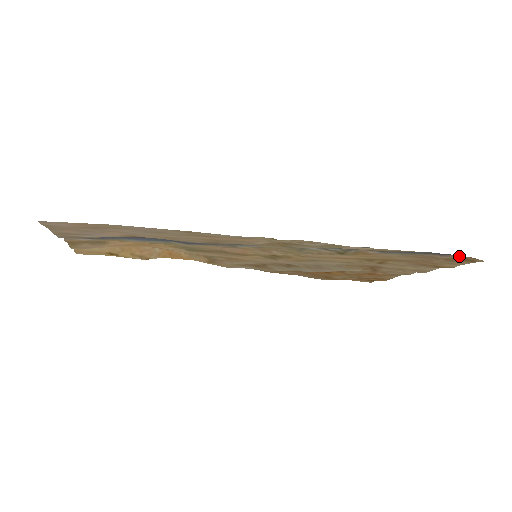
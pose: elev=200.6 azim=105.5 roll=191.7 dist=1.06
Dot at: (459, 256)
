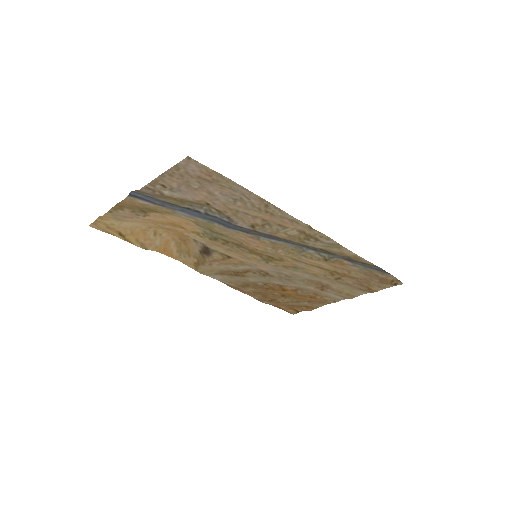
Dot at: (391, 277)
